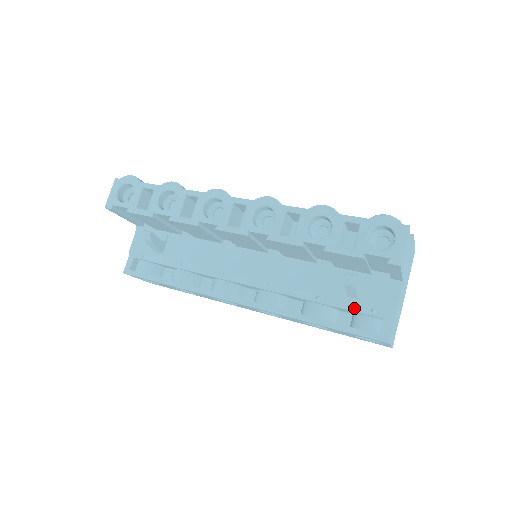
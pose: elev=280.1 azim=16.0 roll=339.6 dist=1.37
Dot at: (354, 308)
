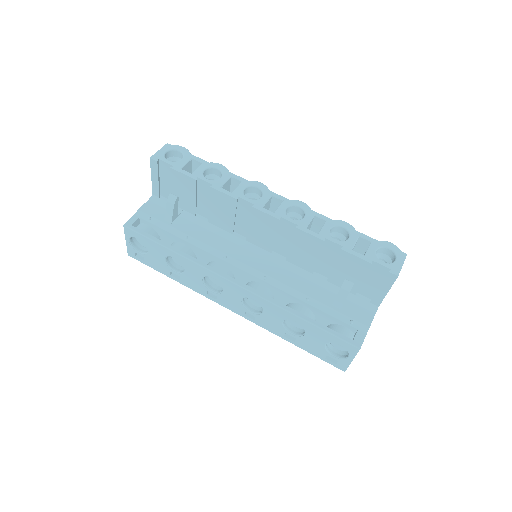
Dot at: (336, 315)
